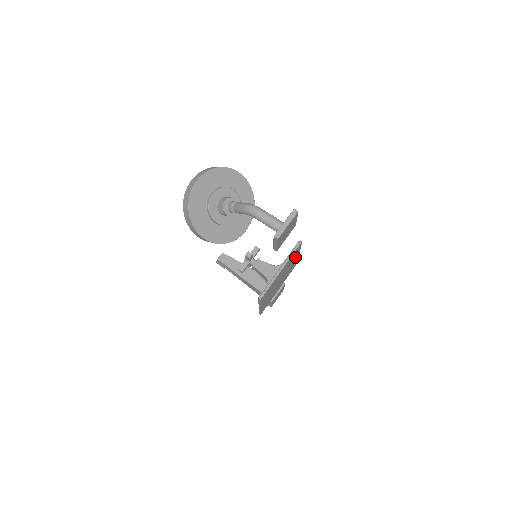
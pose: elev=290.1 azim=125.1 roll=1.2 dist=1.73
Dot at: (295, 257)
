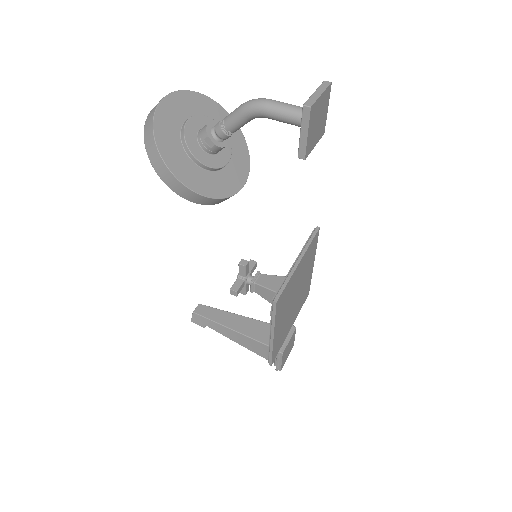
Dot at: (310, 264)
